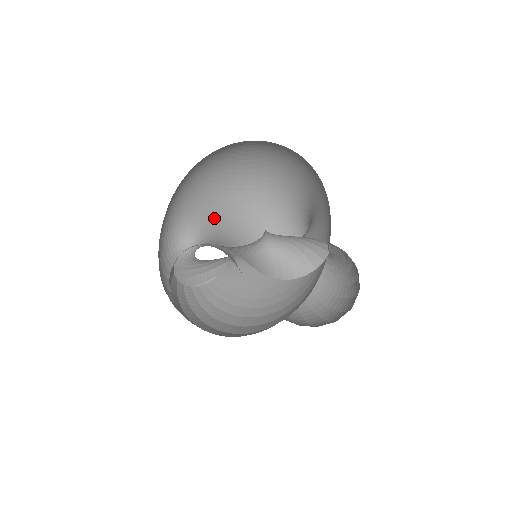
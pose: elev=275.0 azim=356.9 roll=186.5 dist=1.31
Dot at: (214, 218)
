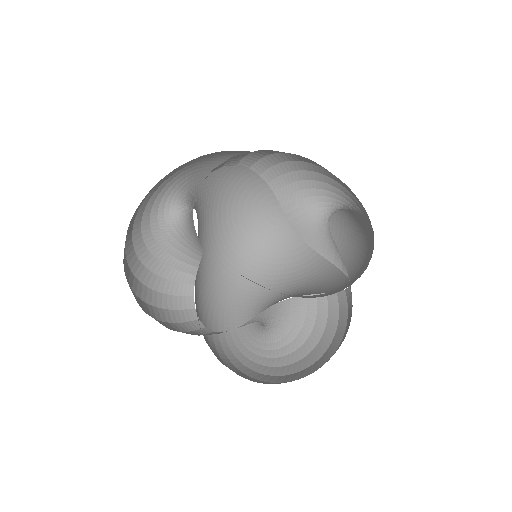
Dot at: (200, 225)
